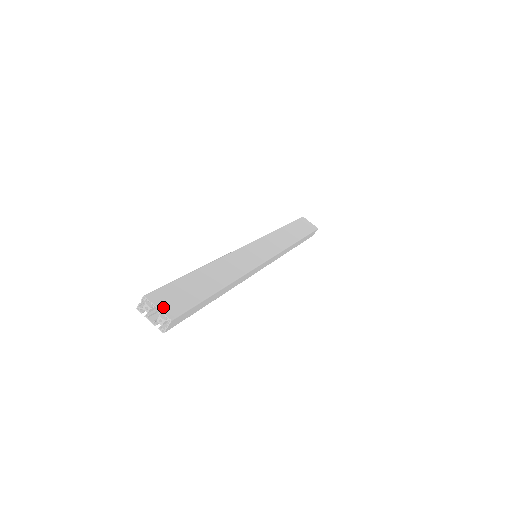
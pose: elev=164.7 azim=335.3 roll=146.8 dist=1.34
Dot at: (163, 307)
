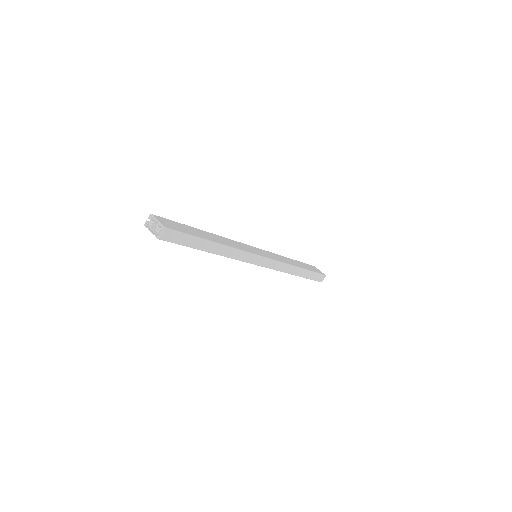
Dot at: (162, 222)
